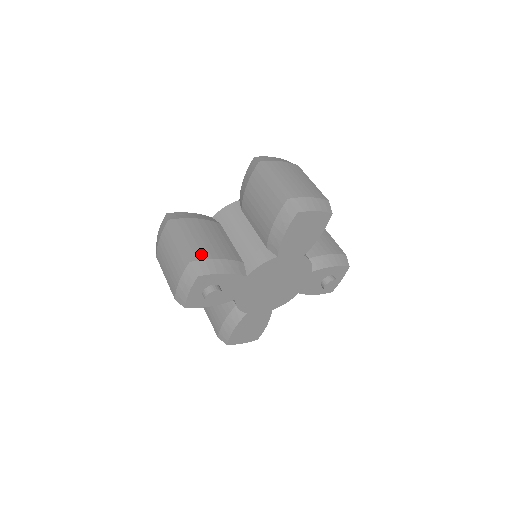
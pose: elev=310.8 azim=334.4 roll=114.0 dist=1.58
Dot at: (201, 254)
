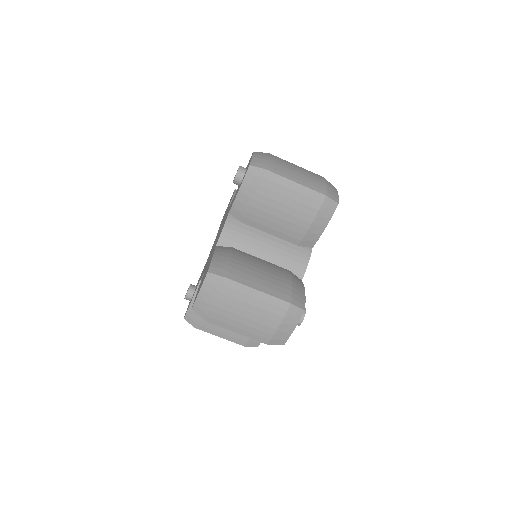
Dot at: (284, 289)
